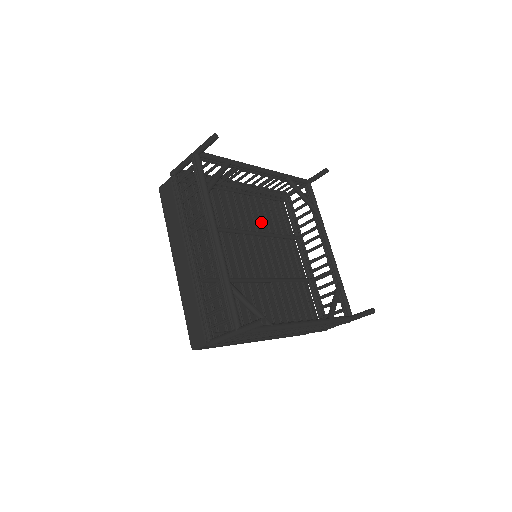
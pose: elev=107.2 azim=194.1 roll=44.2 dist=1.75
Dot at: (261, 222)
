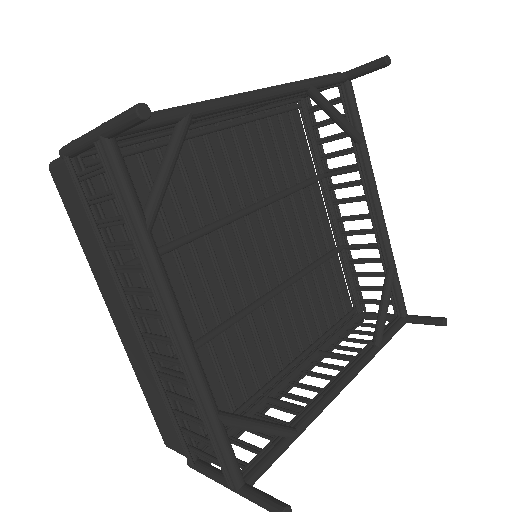
Dot at: (260, 174)
